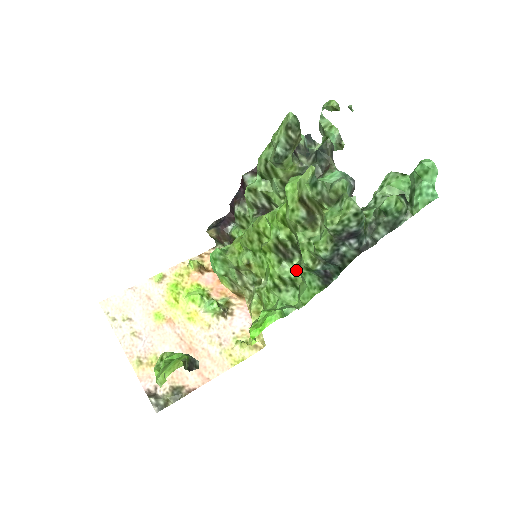
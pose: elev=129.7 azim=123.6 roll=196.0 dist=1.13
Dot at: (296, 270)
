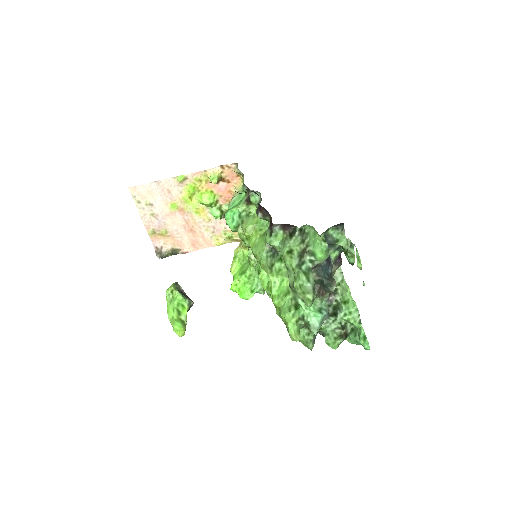
Dot at: occluded
